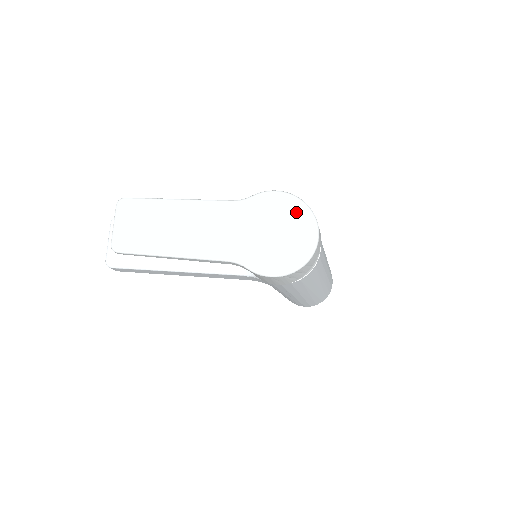
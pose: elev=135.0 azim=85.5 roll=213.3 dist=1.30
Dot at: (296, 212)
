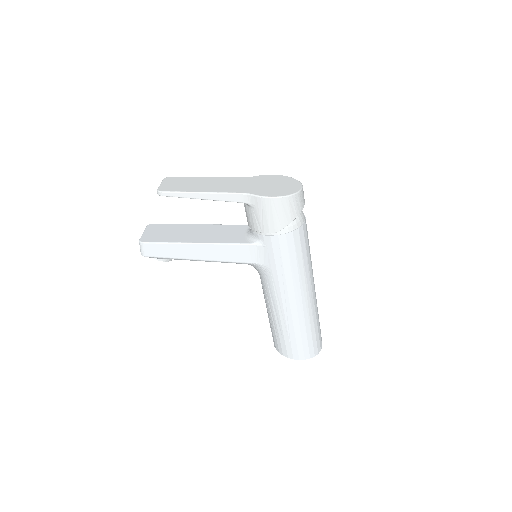
Dot at: (286, 179)
